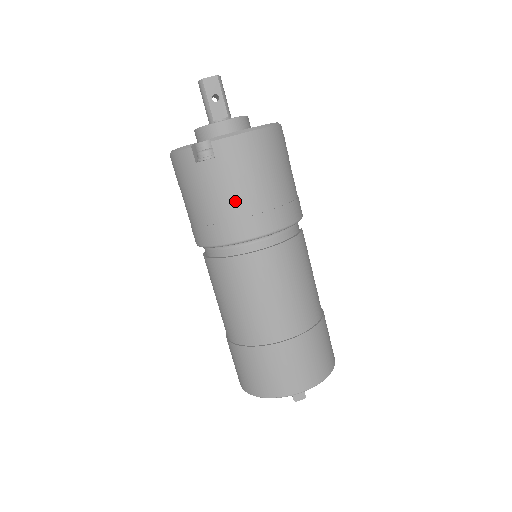
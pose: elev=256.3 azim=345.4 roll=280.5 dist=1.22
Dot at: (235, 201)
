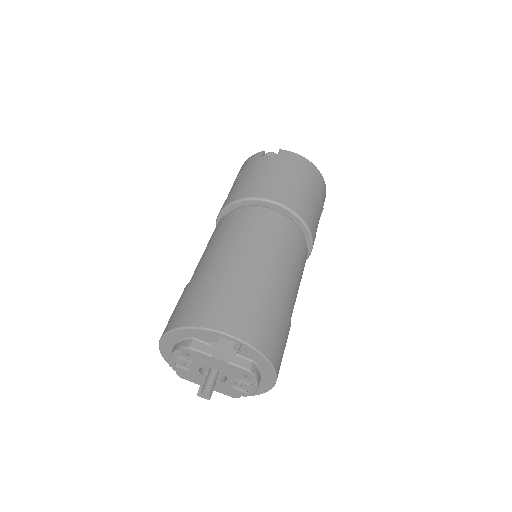
Dot at: (274, 178)
